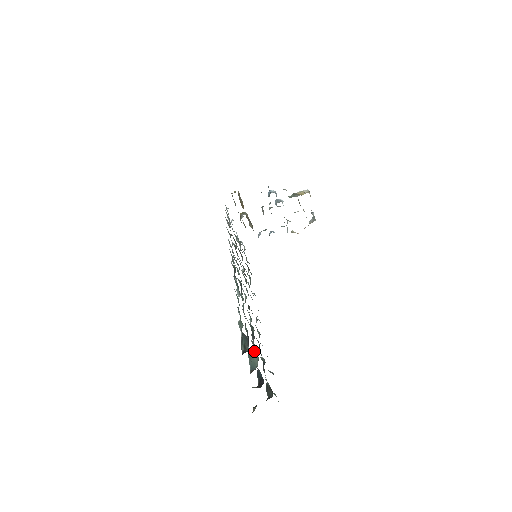
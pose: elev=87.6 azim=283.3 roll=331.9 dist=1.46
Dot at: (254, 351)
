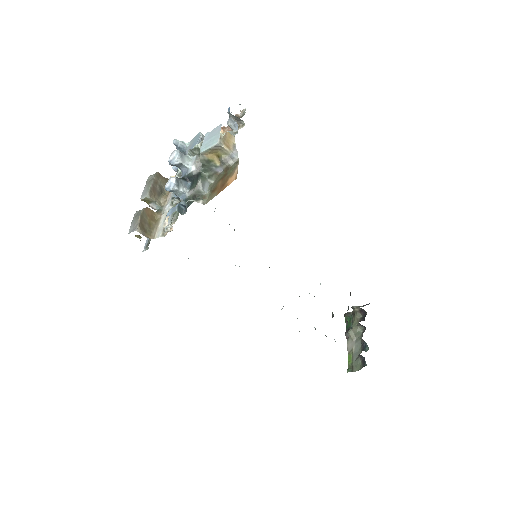
Dot at: occluded
